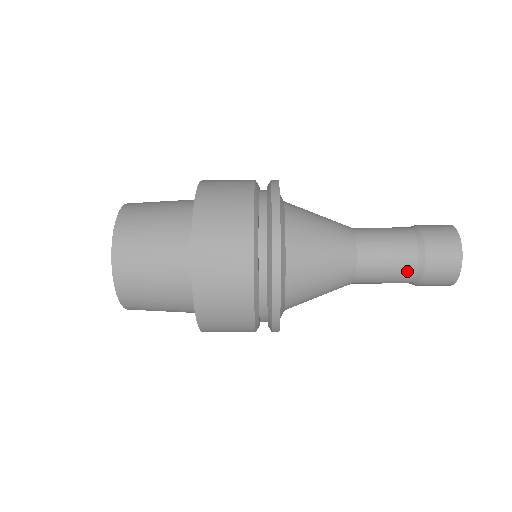
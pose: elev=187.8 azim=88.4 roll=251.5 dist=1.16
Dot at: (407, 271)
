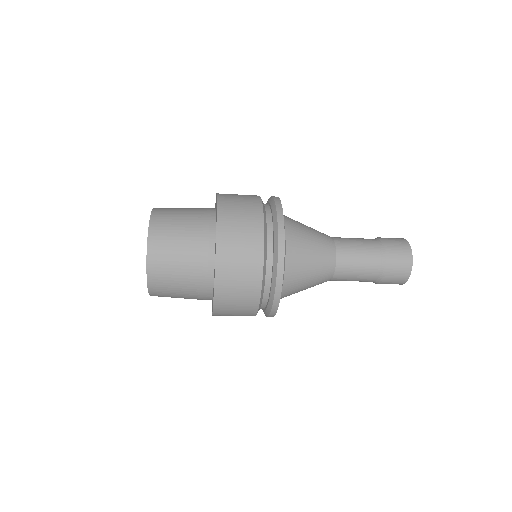
Dot at: (374, 255)
